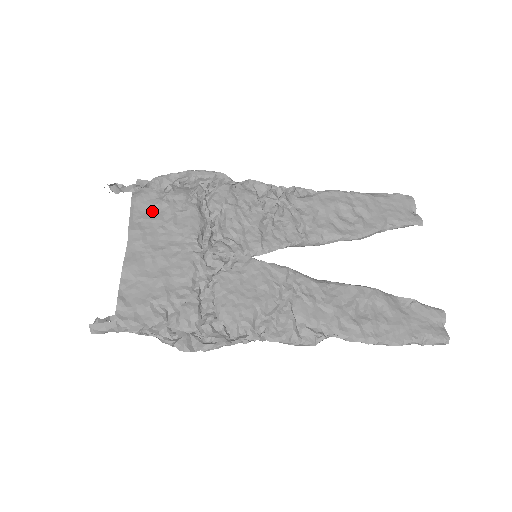
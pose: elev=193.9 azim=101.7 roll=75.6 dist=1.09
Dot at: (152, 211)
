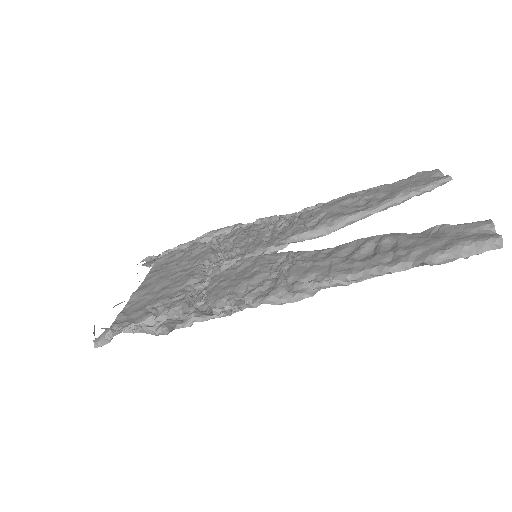
Dot at: (171, 261)
